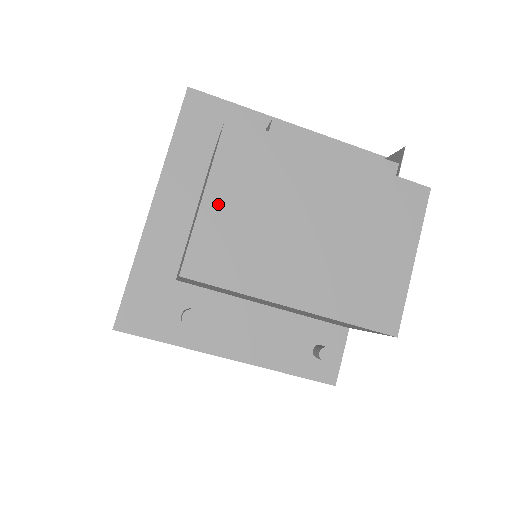
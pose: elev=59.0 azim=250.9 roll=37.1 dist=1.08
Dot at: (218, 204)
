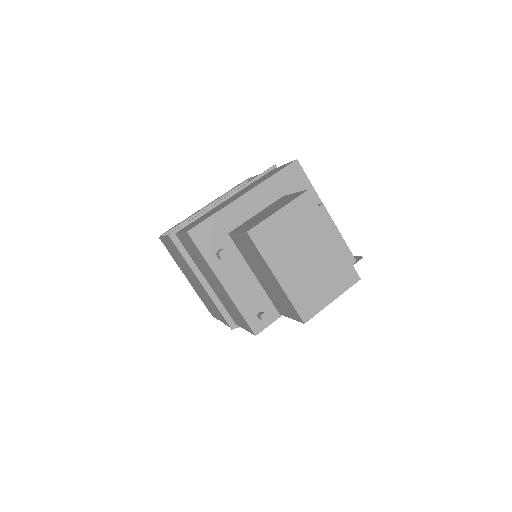
Dot at: (281, 218)
